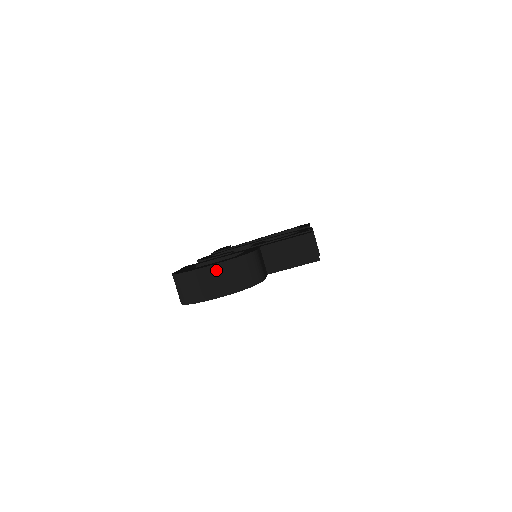
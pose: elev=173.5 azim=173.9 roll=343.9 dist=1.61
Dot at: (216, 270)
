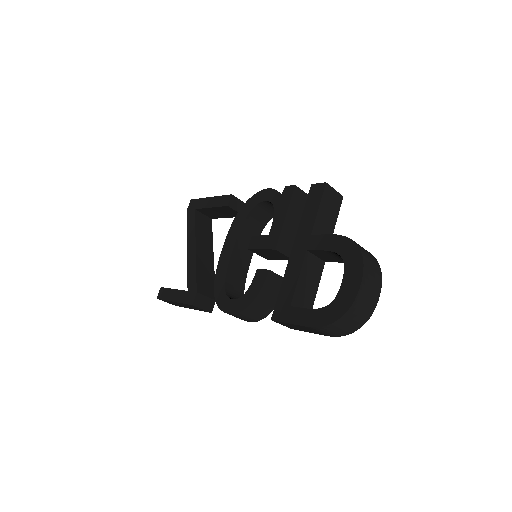
Dot at: (366, 276)
